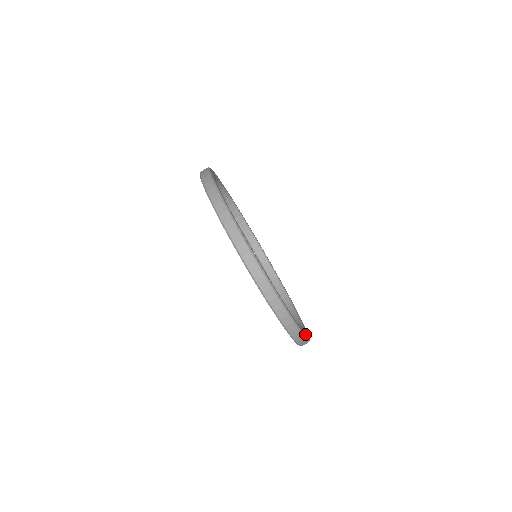
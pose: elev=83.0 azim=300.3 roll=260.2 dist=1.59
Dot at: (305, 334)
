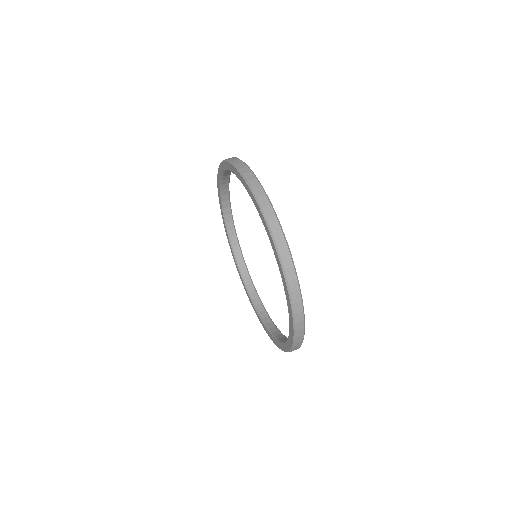
Dot at: occluded
